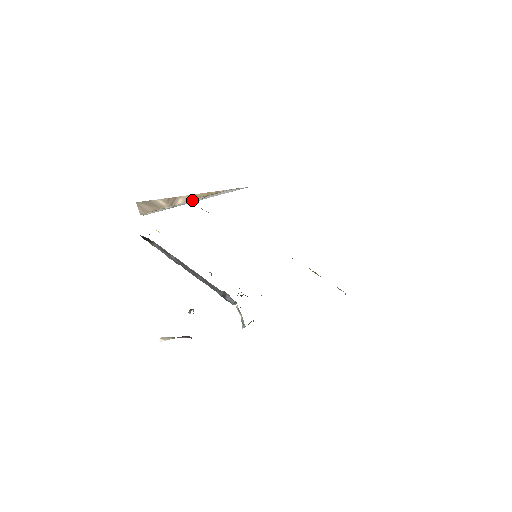
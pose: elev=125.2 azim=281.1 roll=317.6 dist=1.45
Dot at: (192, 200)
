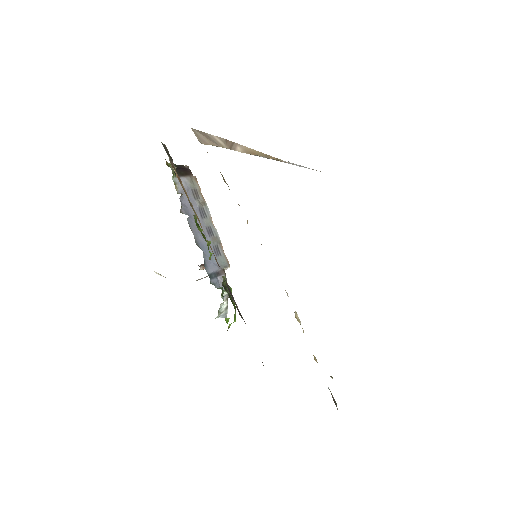
Dot at: (252, 154)
